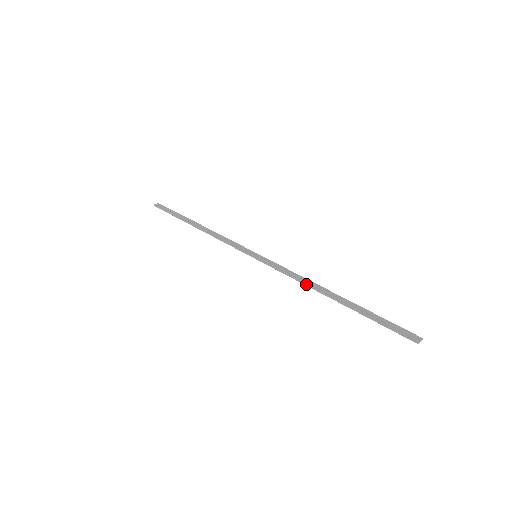
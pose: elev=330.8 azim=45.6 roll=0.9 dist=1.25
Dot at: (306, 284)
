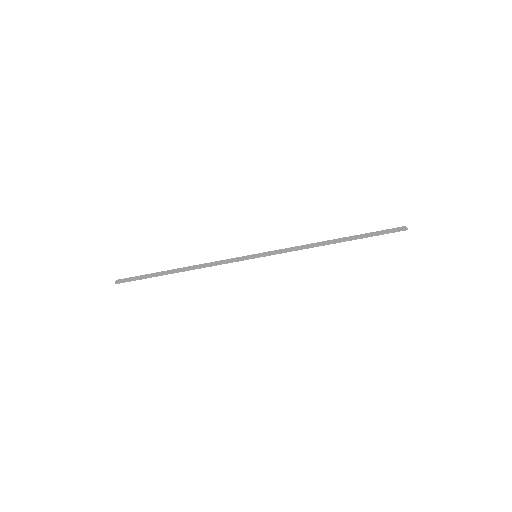
Dot at: (313, 247)
